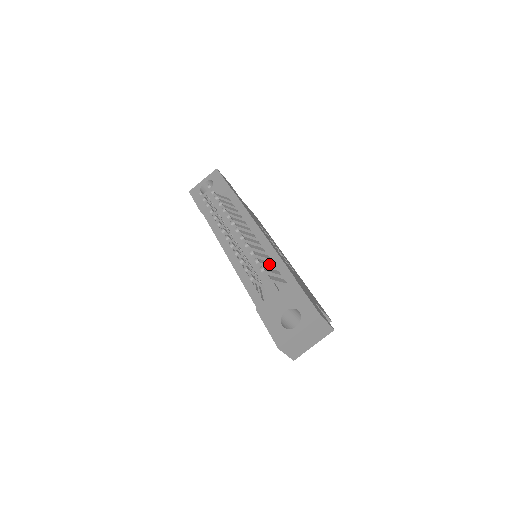
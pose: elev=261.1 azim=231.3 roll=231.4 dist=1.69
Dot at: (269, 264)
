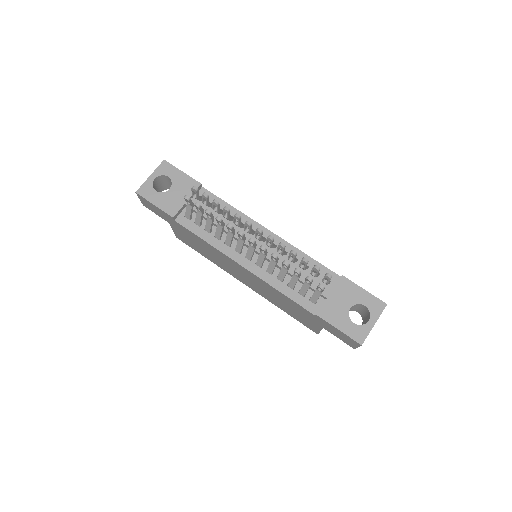
Dot at: occluded
